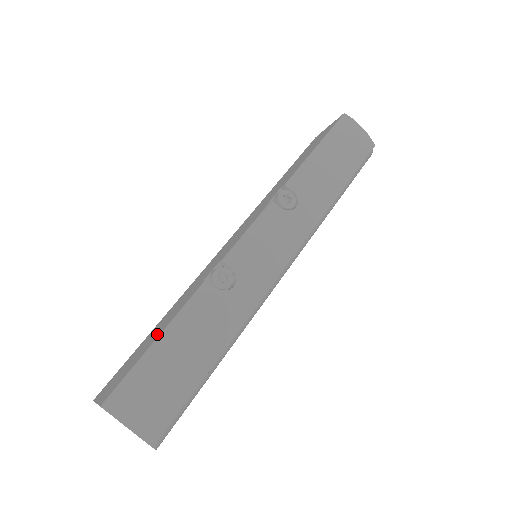
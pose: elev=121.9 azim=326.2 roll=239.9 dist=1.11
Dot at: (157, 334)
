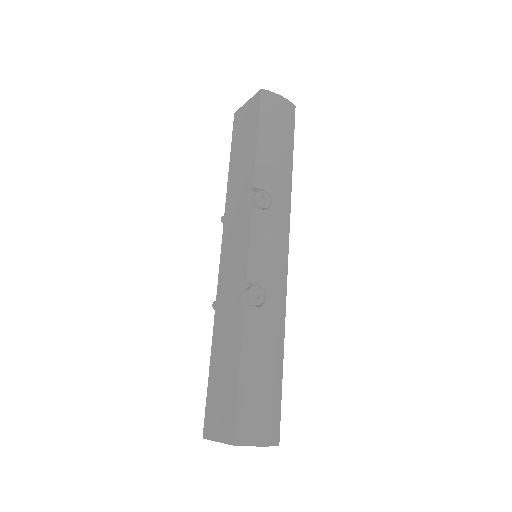
Dot at: (233, 367)
